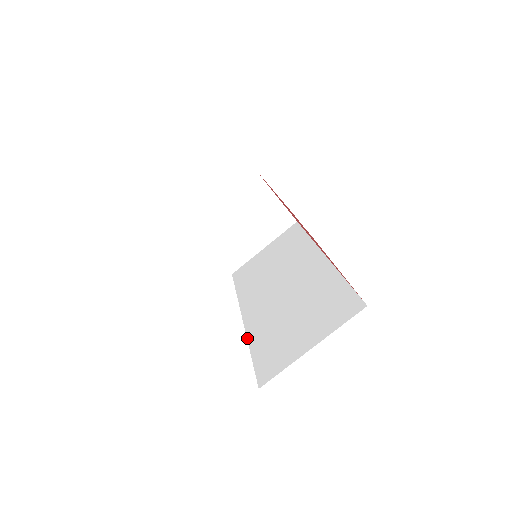
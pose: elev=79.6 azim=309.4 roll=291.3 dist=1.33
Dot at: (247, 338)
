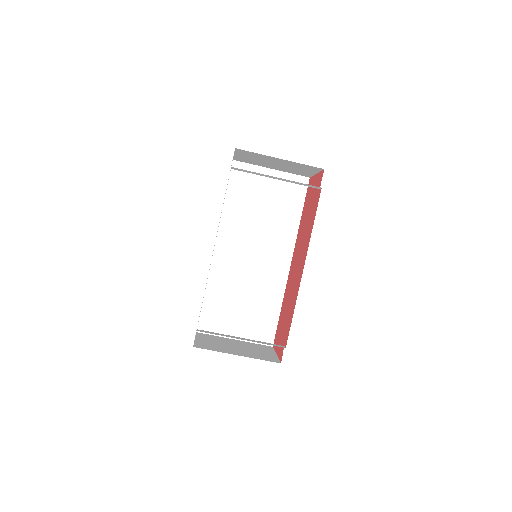
Dot at: (208, 277)
